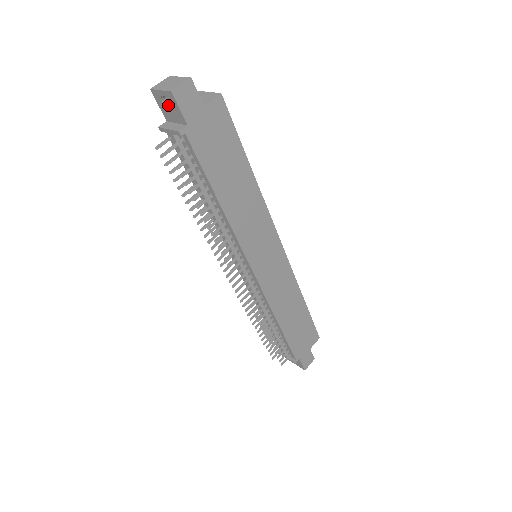
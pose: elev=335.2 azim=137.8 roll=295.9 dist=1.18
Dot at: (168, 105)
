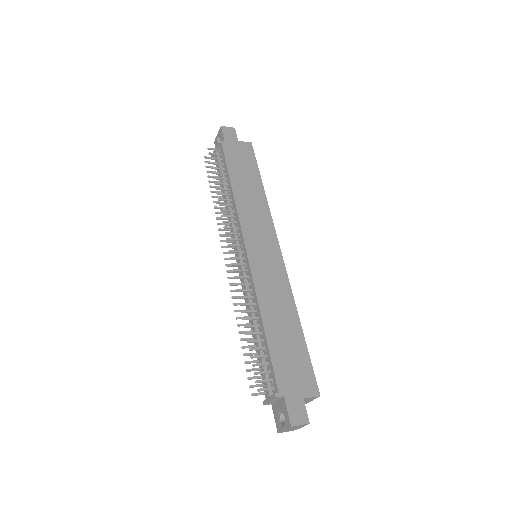
Dot at: occluded
